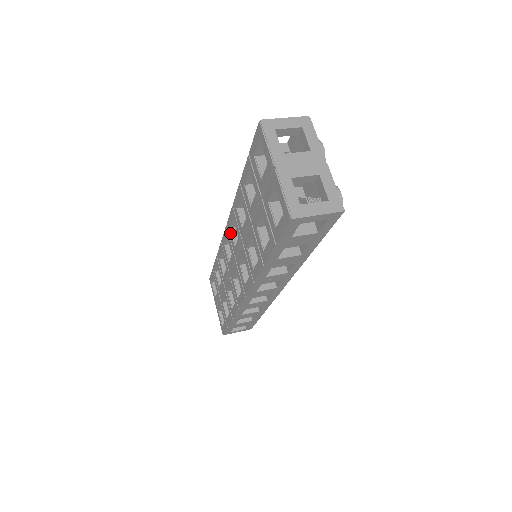
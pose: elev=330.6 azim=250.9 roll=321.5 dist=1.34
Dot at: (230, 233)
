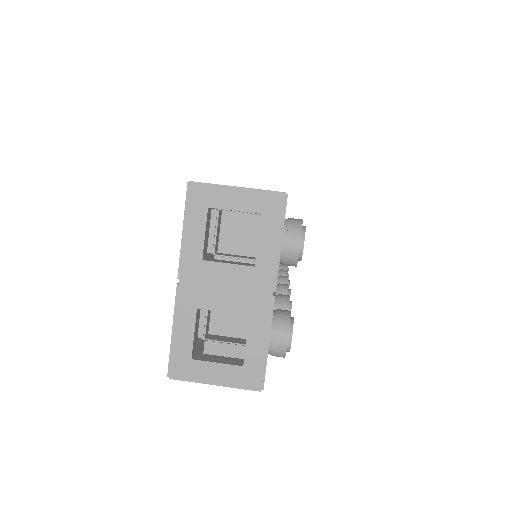
Dot at: occluded
